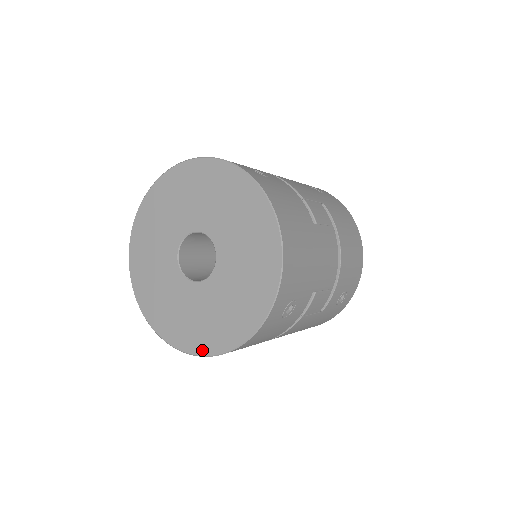
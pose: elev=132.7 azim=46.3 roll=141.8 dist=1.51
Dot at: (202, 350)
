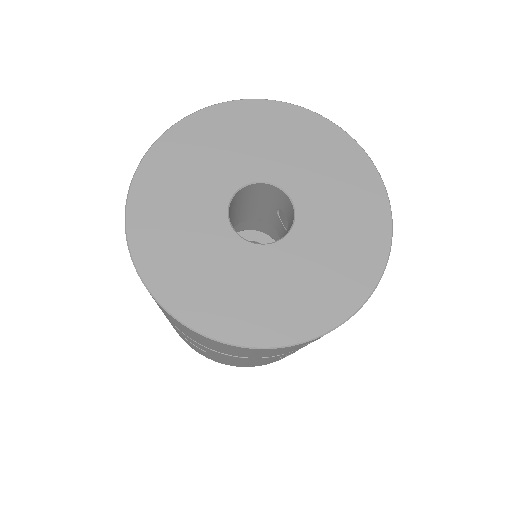
Dot at: (196, 321)
